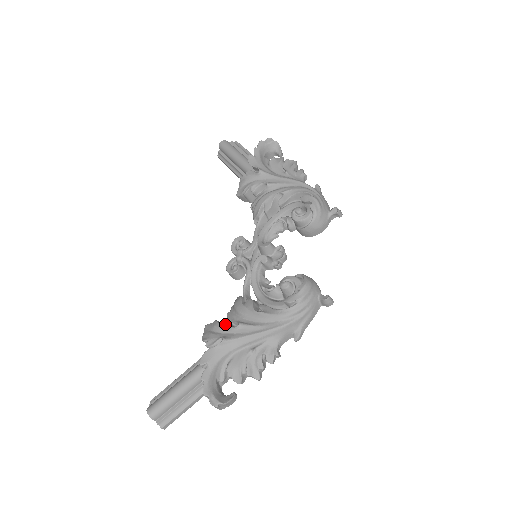
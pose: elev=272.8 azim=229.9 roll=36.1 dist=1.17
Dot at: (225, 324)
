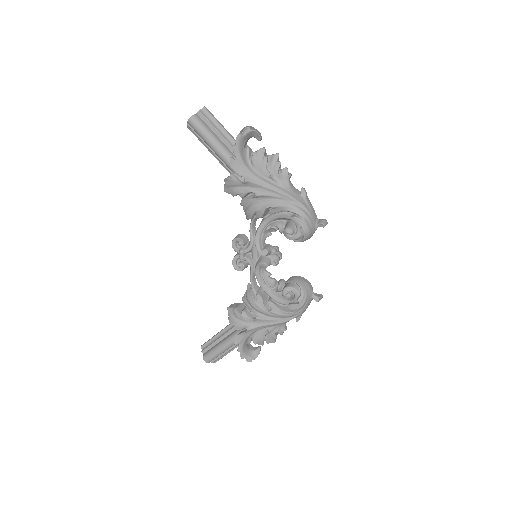
Dot at: (245, 316)
